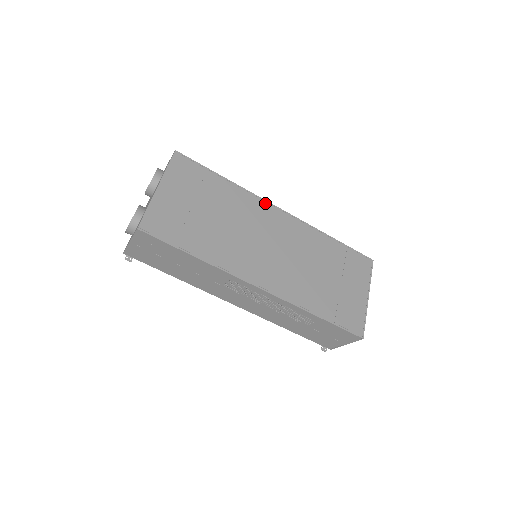
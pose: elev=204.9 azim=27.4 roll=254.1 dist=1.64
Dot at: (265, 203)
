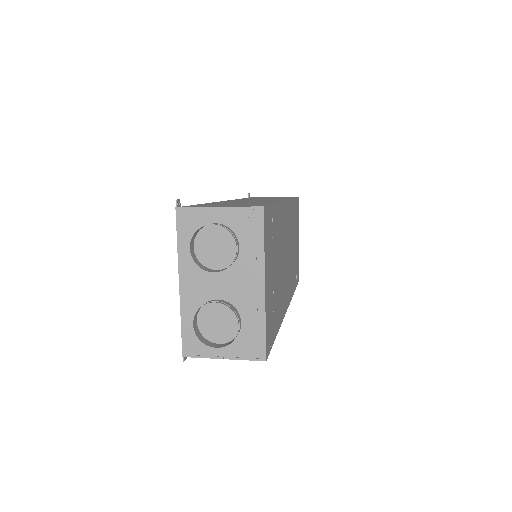
Dot at: (284, 205)
